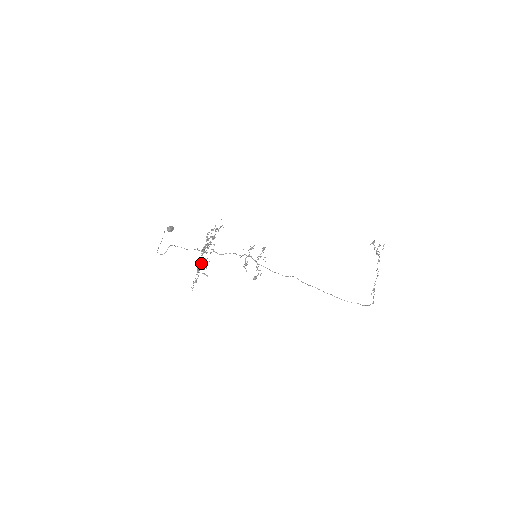
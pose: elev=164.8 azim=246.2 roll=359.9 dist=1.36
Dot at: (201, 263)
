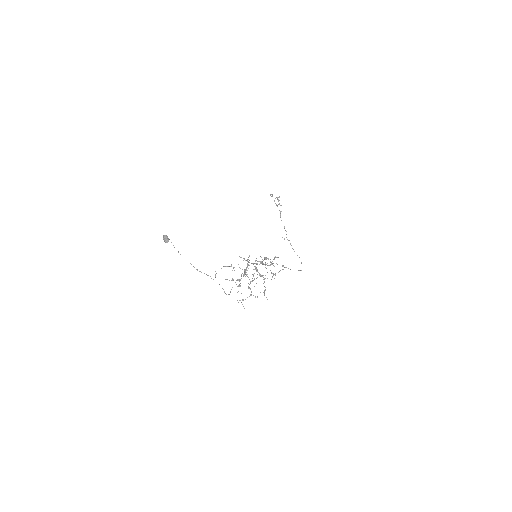
Dot at: (249, 288)
